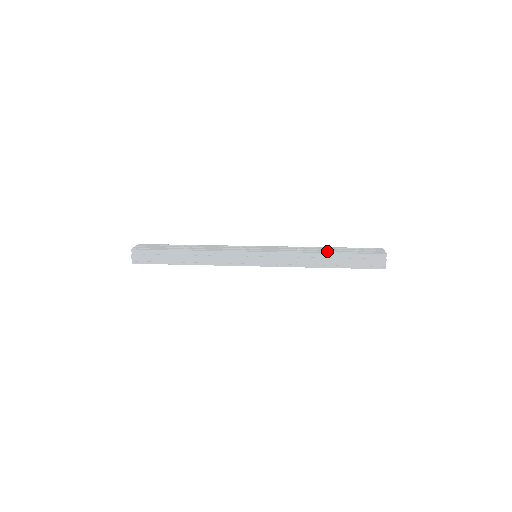
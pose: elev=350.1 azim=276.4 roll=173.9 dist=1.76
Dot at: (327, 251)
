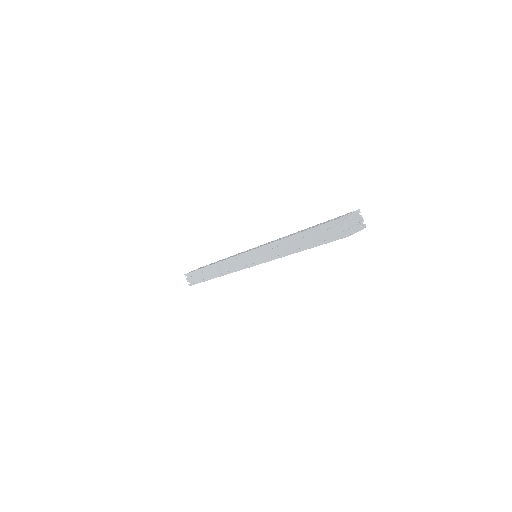
Dot at: occluded
